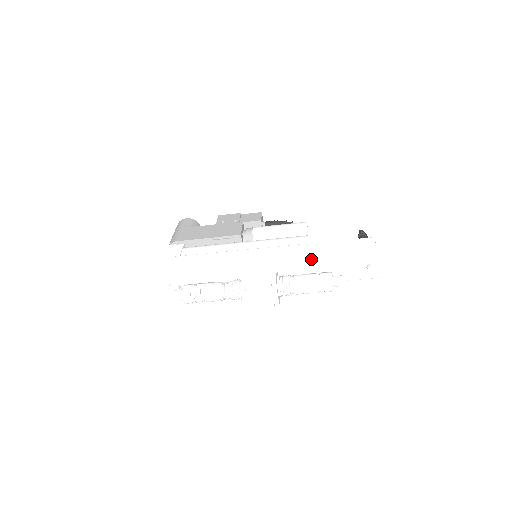
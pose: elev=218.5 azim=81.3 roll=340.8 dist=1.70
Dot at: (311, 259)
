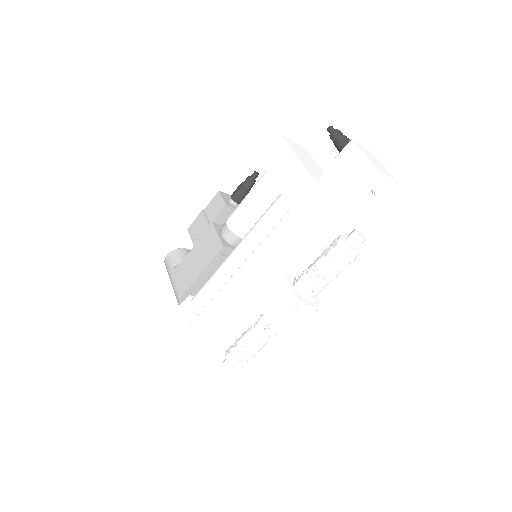
Dot at: (308, 235)
